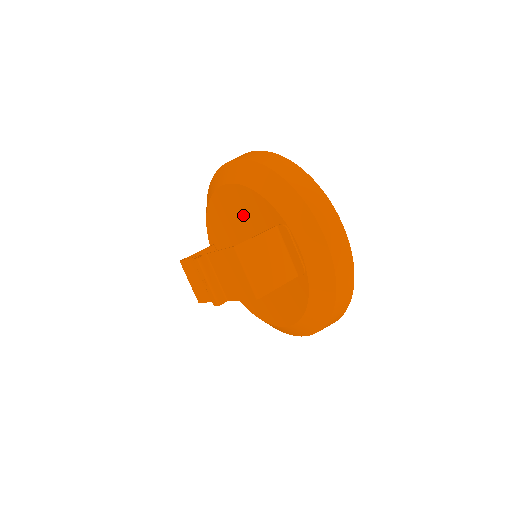
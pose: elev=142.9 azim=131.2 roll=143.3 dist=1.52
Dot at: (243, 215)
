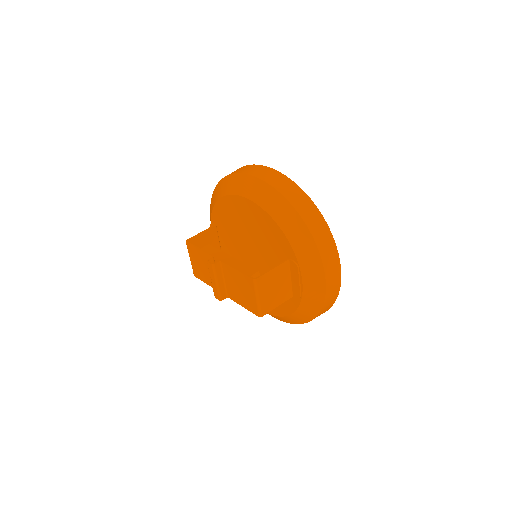
Dot at: (258, 229)
